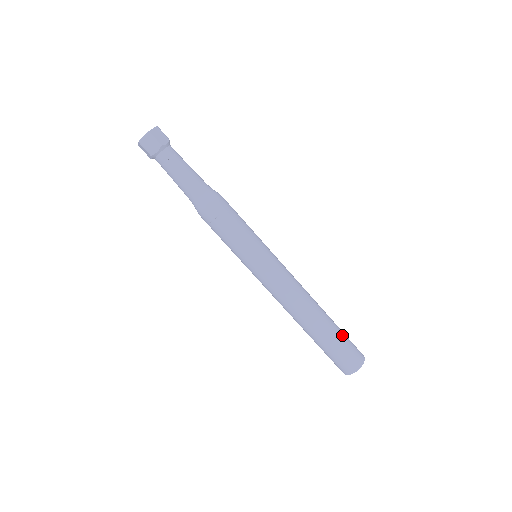
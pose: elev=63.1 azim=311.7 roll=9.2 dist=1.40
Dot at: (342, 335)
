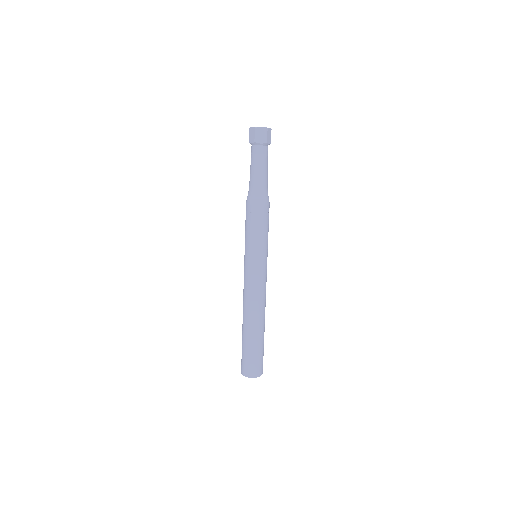
Dot at: occluded
